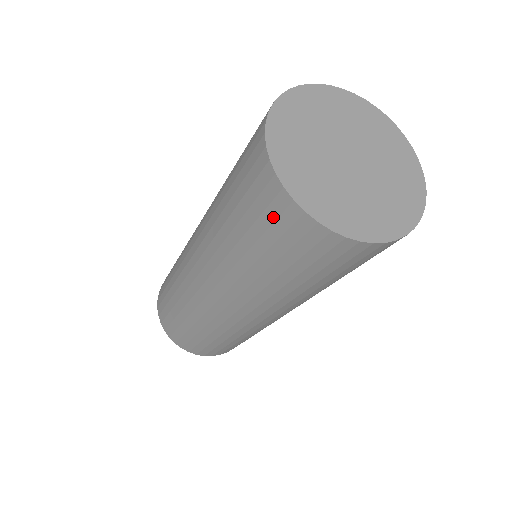
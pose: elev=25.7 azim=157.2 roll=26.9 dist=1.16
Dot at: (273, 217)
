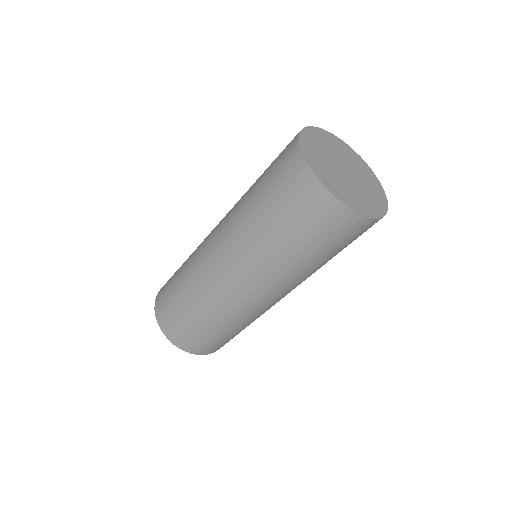
Dot at: (283, 154)
